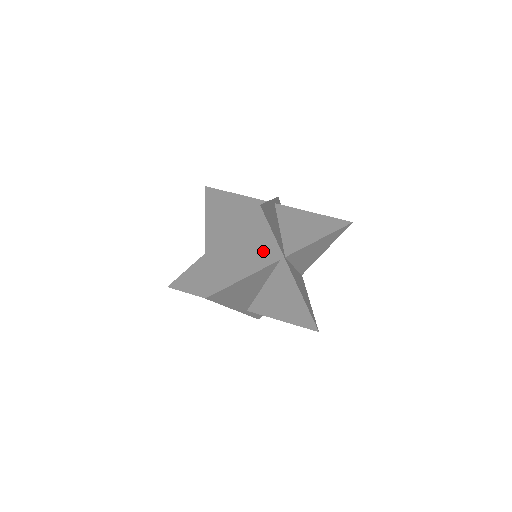
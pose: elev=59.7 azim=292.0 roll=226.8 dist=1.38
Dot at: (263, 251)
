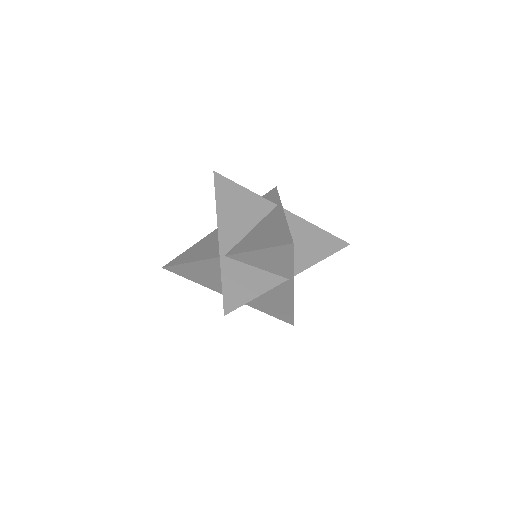
Dot at: (276, 270)
